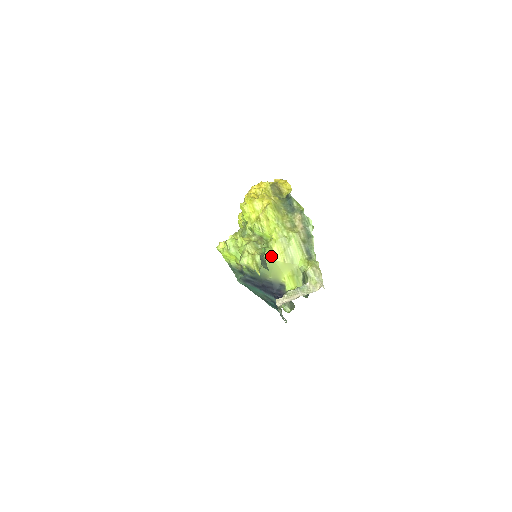
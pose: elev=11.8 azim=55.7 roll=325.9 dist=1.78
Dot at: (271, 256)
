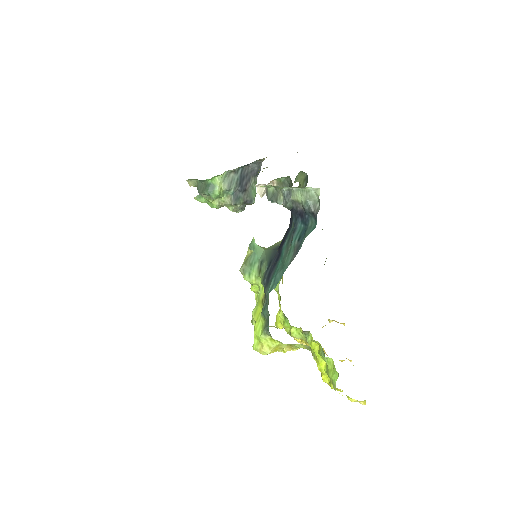
Dot at: occluded
